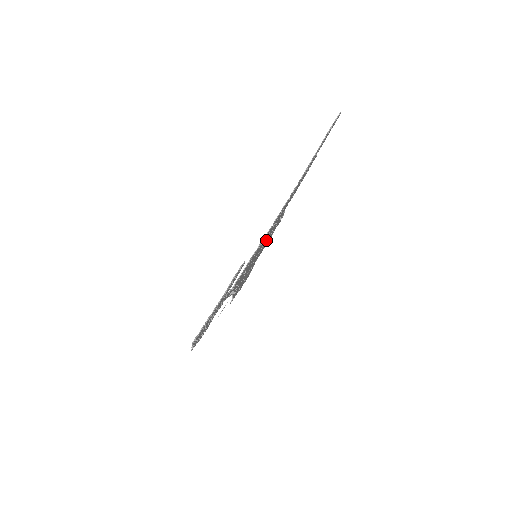
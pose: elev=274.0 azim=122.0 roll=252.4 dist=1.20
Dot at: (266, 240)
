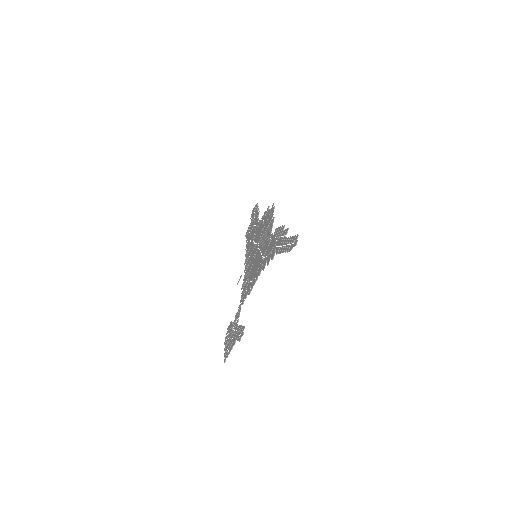
Dot at: (262, 243)
